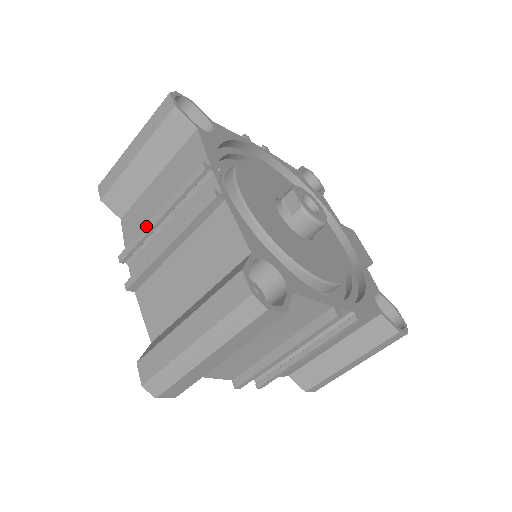
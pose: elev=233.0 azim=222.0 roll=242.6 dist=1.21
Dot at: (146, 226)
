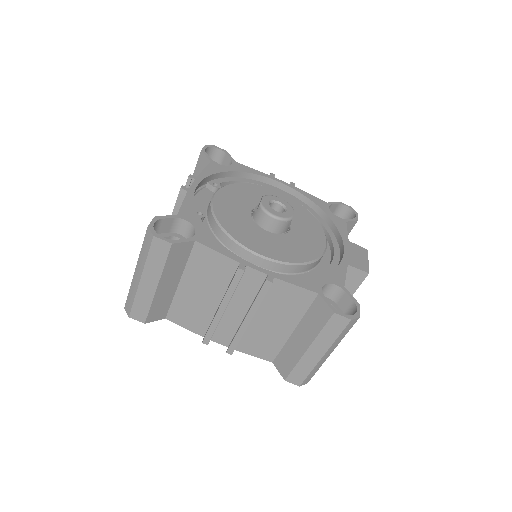
Dot at: occluded
